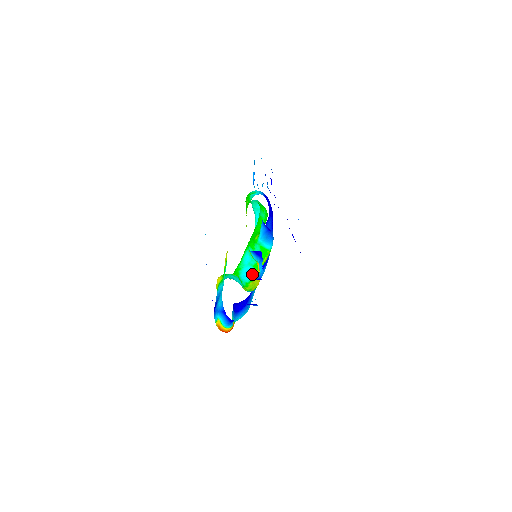
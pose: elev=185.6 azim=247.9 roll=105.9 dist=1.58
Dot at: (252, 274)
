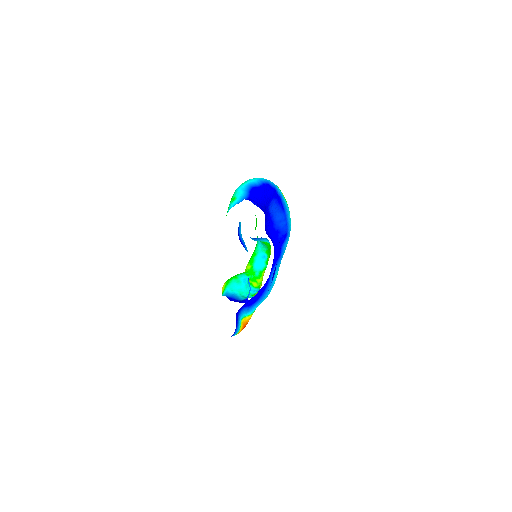
Dot at: (265, 261)
